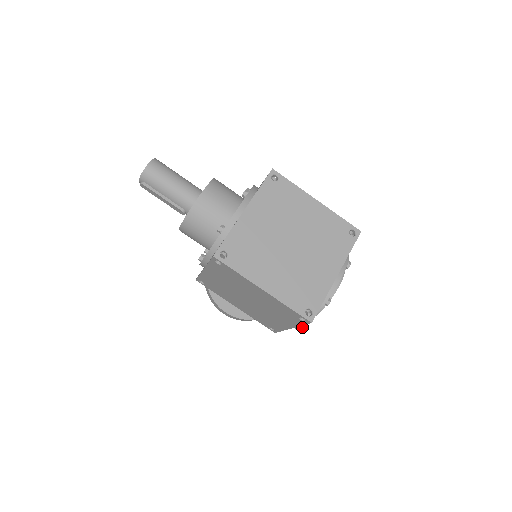
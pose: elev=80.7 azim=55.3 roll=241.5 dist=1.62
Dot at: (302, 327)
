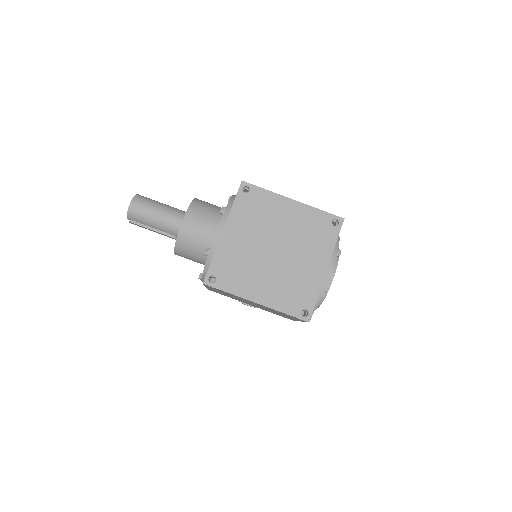
Dot at: occluded
